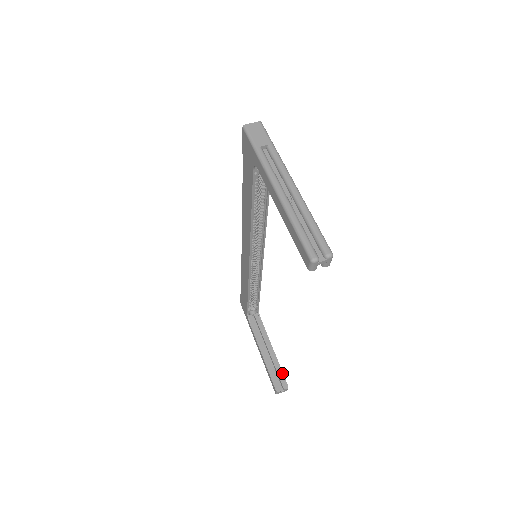
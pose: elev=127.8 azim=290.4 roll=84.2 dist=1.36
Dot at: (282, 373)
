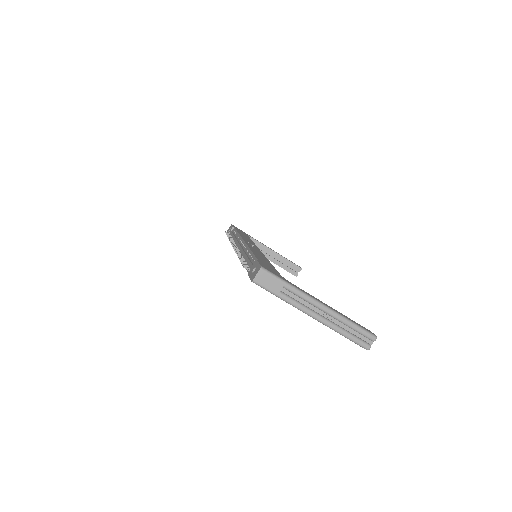
Dot at: (292, 263)
